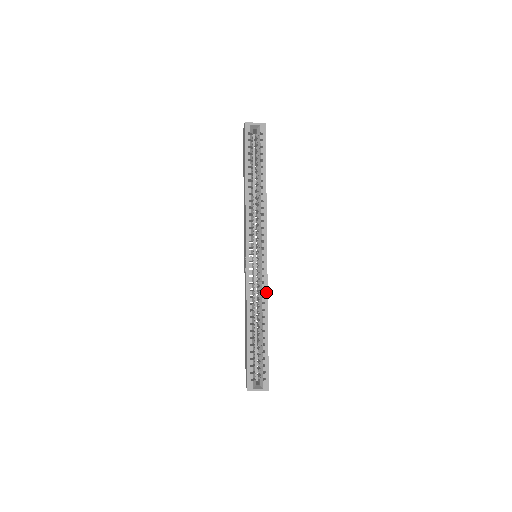
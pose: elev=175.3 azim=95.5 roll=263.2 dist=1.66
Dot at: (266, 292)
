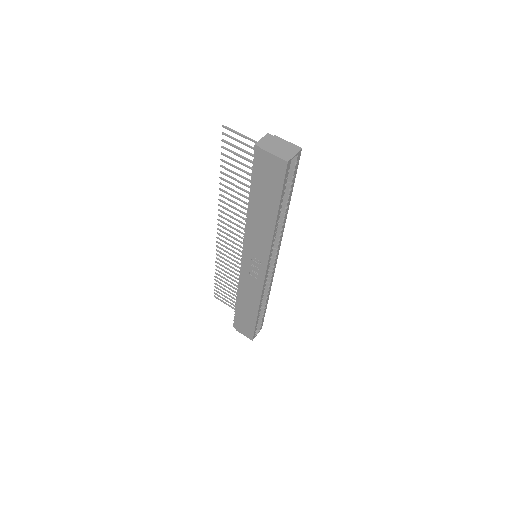
Dot at: occluded
